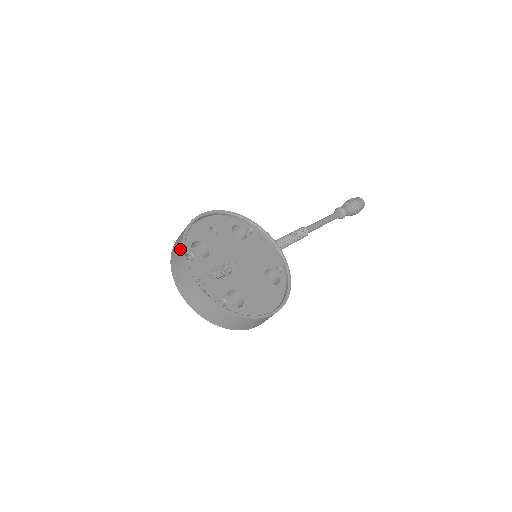
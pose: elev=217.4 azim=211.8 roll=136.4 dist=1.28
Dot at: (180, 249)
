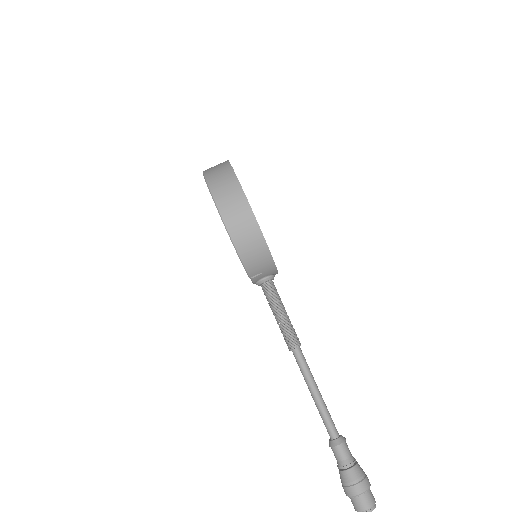
Dot at: occluded
